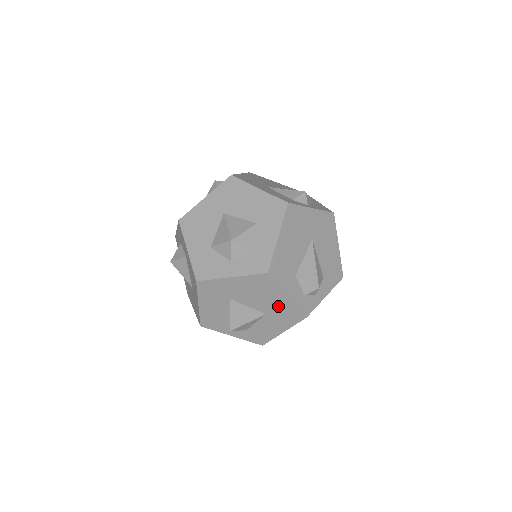
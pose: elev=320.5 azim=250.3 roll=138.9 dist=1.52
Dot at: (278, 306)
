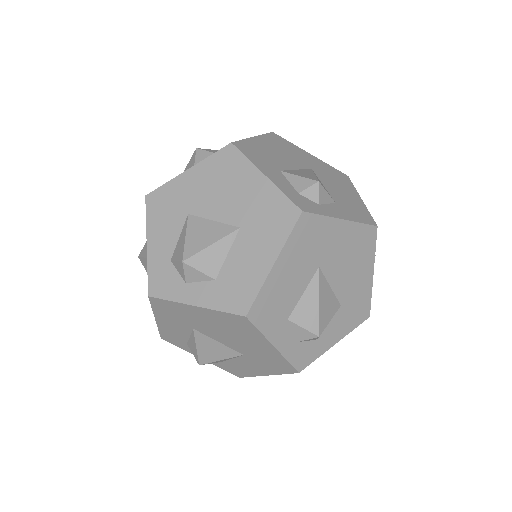
Dot at: (255, 203)
